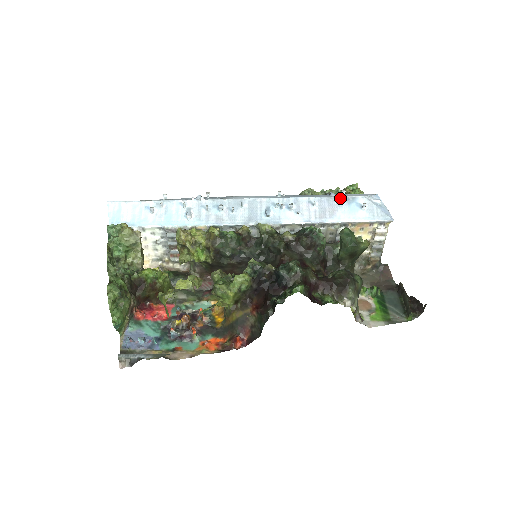
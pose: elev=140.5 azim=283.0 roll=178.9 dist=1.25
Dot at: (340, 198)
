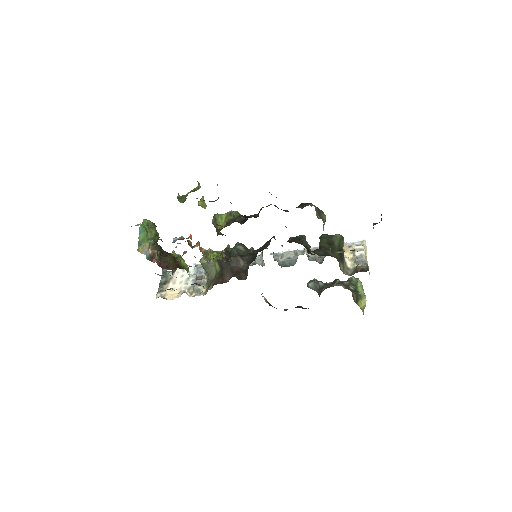
Dot at: occluded
